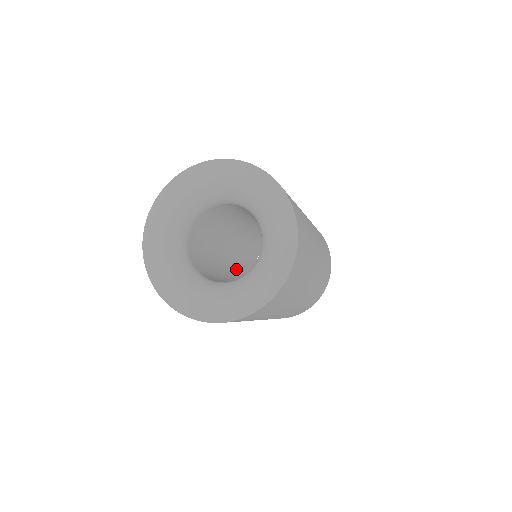
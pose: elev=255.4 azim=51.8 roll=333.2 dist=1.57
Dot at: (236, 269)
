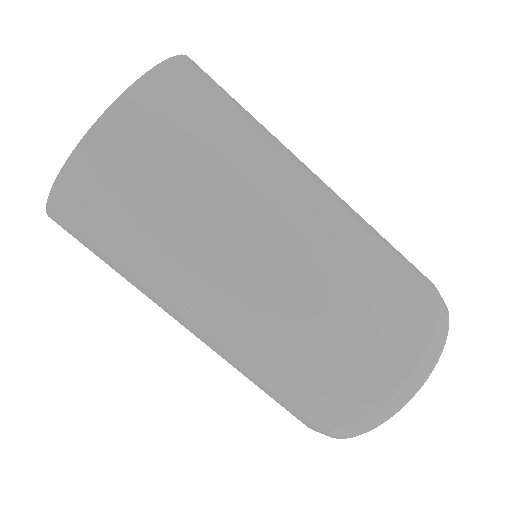
Dot at: occluded
